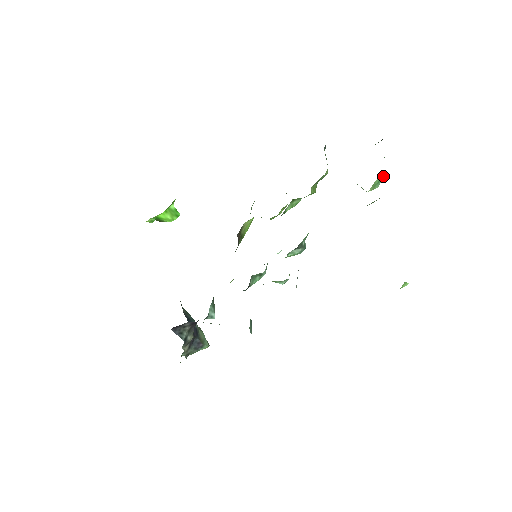
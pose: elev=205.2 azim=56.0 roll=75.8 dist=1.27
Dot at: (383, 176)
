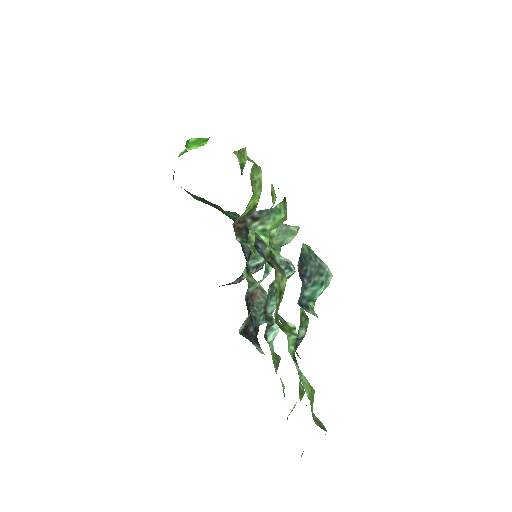
Dot at: (314, 299)
